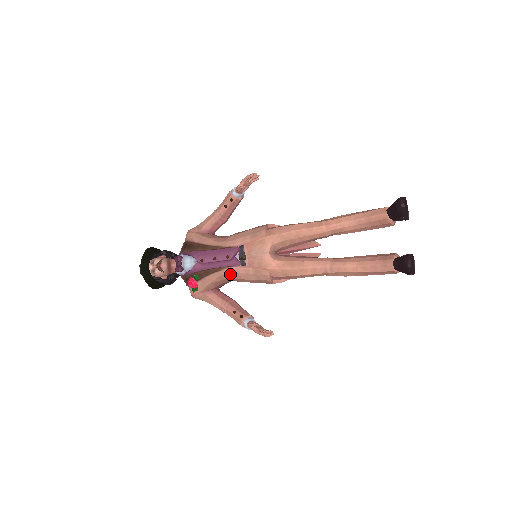
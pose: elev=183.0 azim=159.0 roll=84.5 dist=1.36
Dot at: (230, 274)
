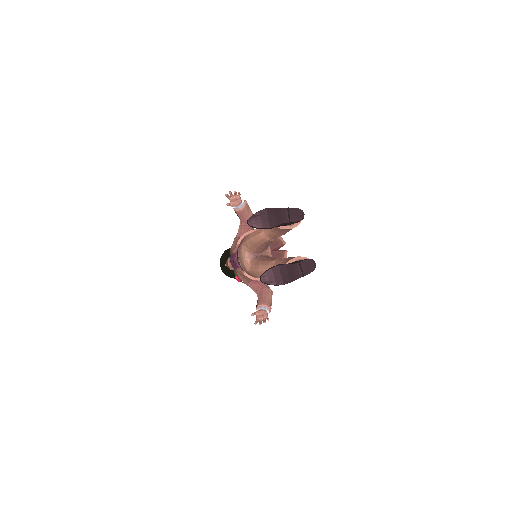
Dot at: (240, 274)
